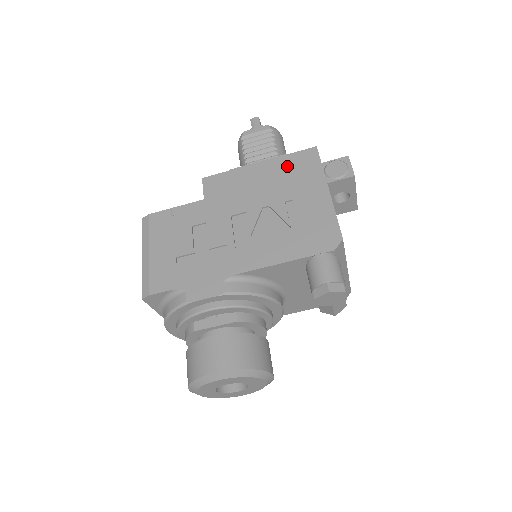
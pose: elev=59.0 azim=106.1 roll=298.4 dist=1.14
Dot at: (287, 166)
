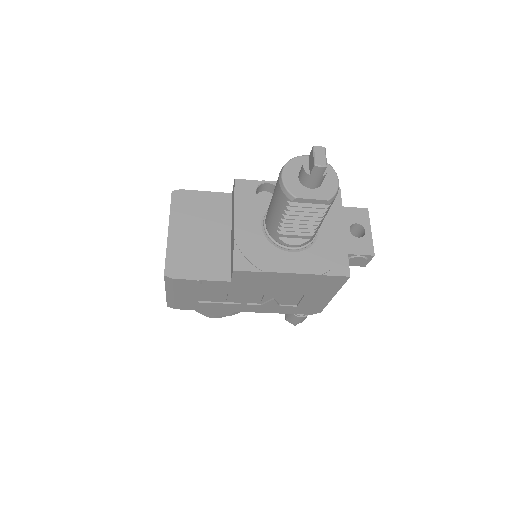
Dot at: (315, 281)
